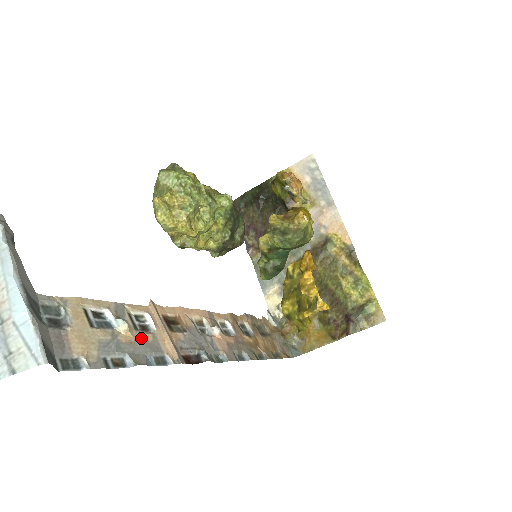
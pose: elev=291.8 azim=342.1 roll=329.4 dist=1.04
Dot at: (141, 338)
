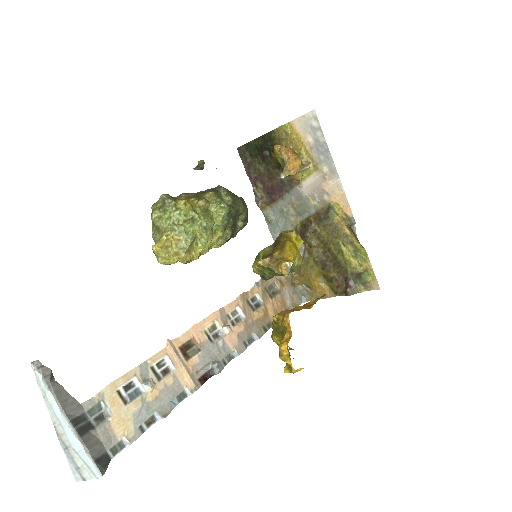
Dot at: (164, 387)
